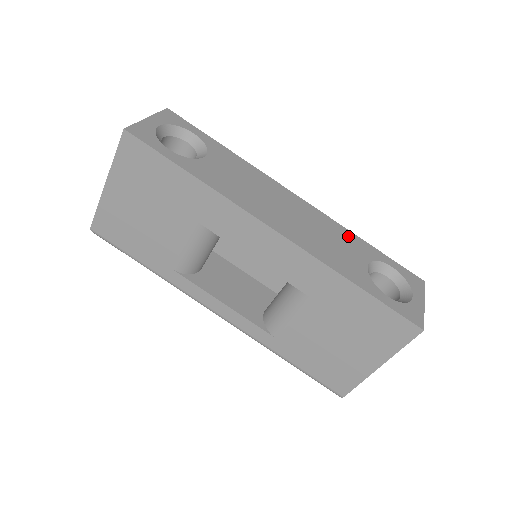
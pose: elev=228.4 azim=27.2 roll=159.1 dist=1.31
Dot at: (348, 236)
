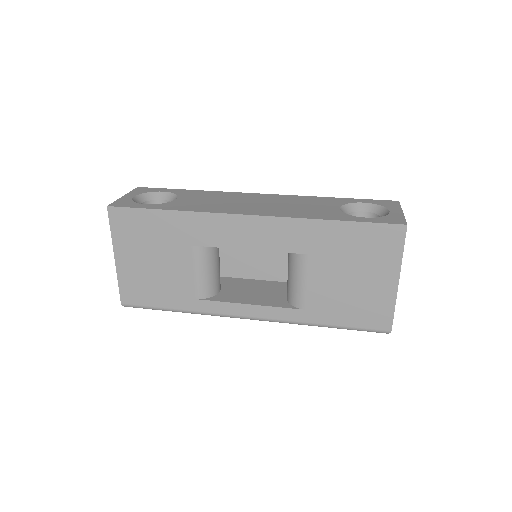
Dot at: (316, 199)
